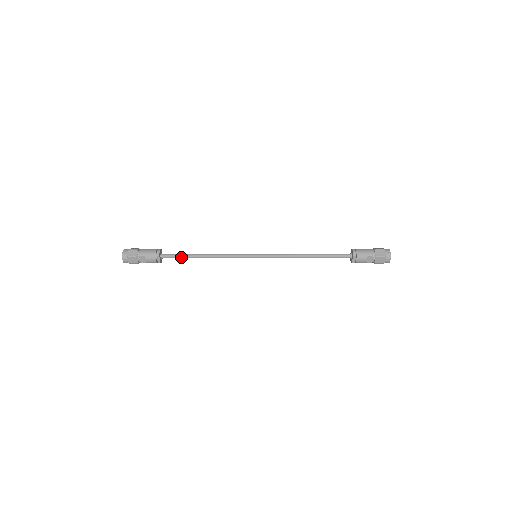
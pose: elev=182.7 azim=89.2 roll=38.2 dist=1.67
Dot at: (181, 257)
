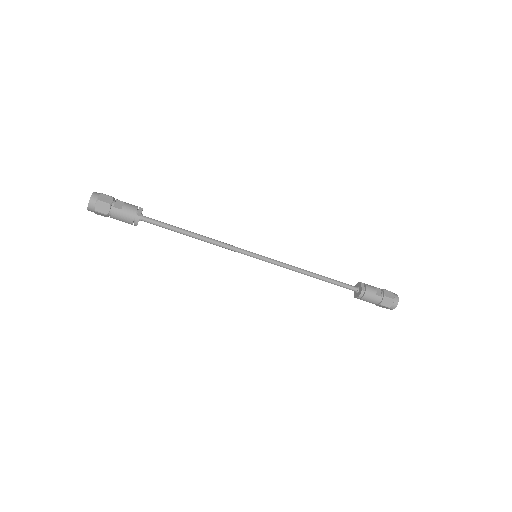
Dot at: (167, 225)
